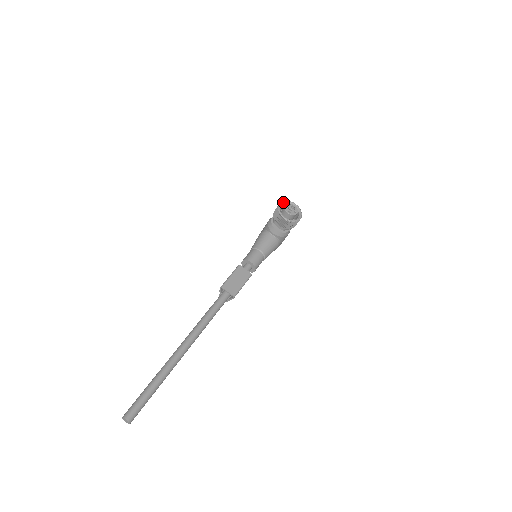
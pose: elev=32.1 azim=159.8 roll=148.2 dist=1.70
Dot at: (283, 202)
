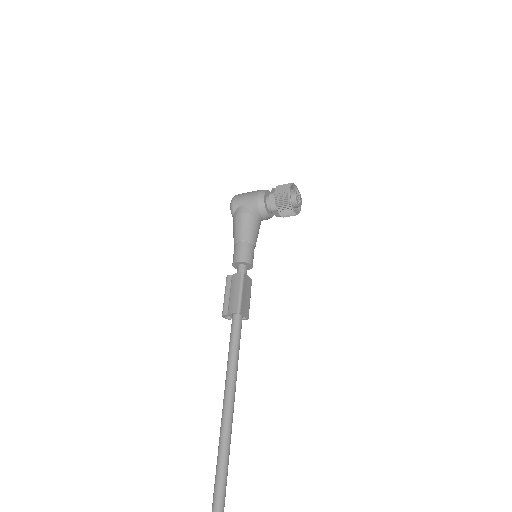
Dot at: occluded
